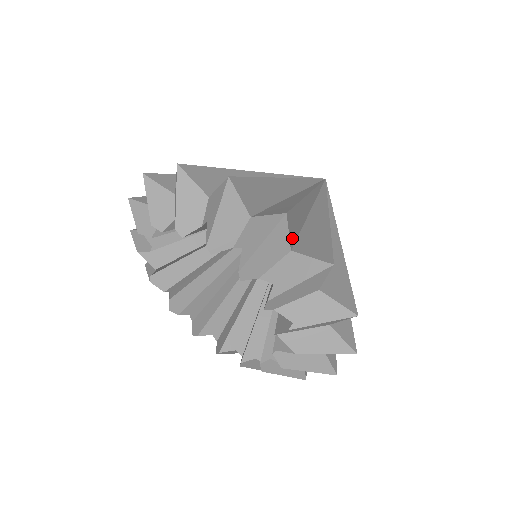
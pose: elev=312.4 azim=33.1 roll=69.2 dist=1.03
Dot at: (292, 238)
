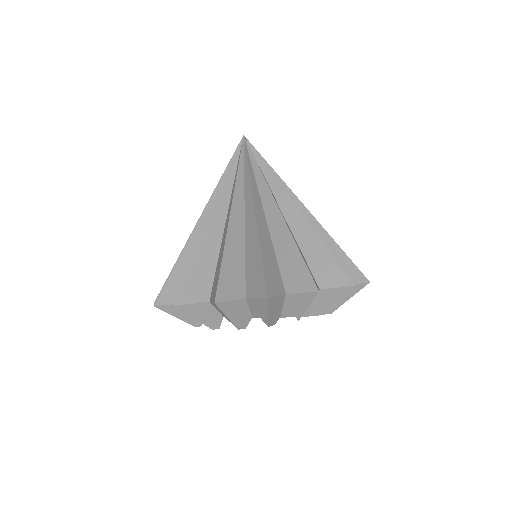
Dot at: (239, 290)
